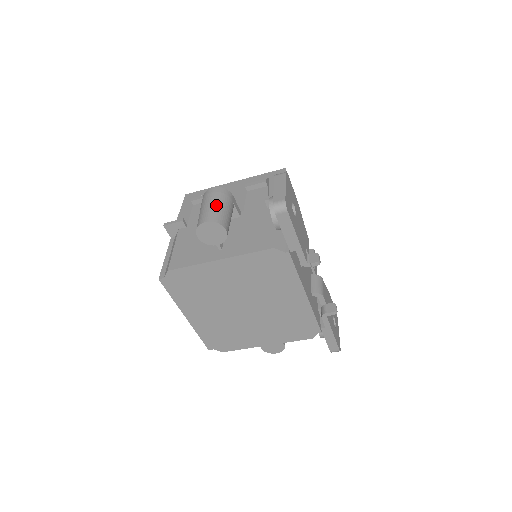
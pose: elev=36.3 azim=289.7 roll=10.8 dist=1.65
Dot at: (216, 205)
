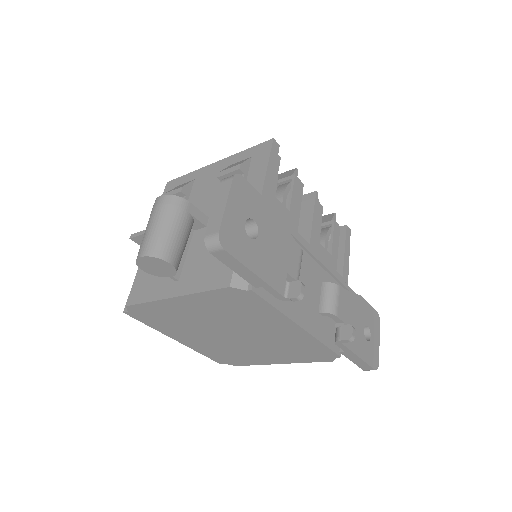
Dot at: (158, 227)
